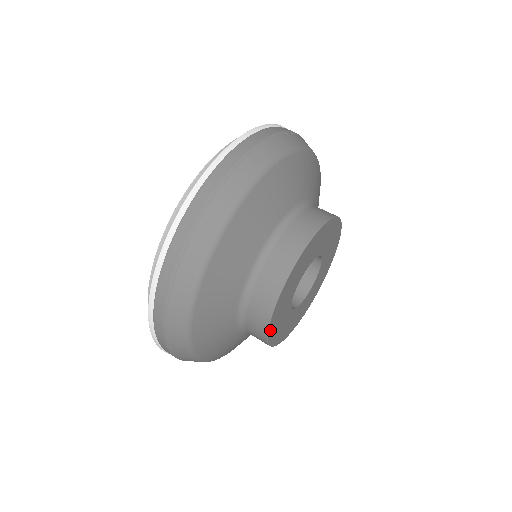
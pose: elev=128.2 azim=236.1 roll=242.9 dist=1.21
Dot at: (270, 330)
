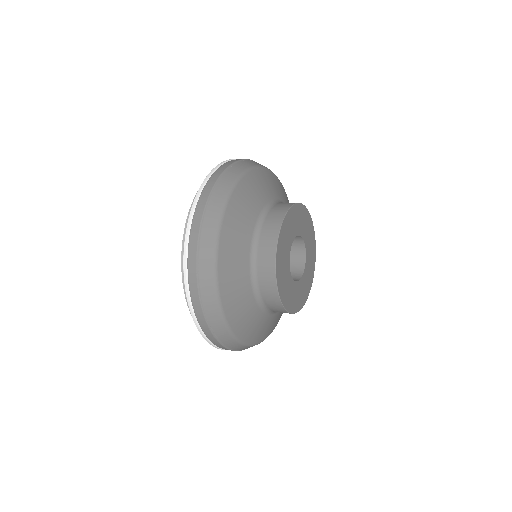
Dot at: (277, 273)
